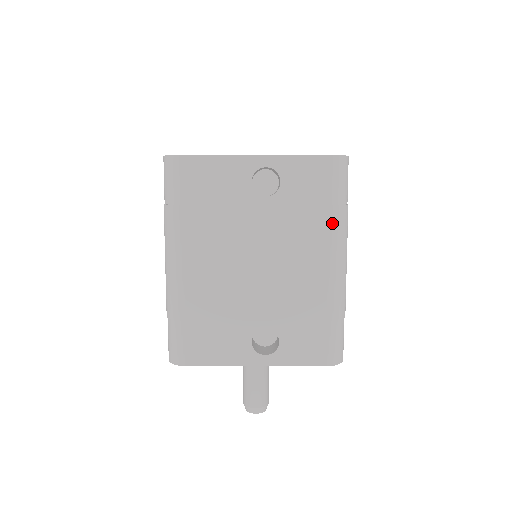
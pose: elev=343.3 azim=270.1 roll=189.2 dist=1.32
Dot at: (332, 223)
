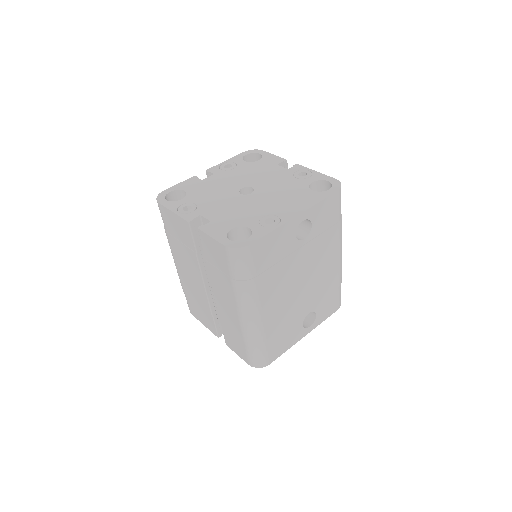
Dot at: (339, 232)
